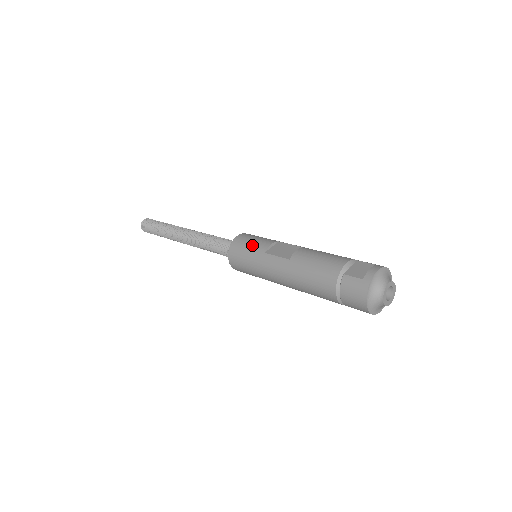
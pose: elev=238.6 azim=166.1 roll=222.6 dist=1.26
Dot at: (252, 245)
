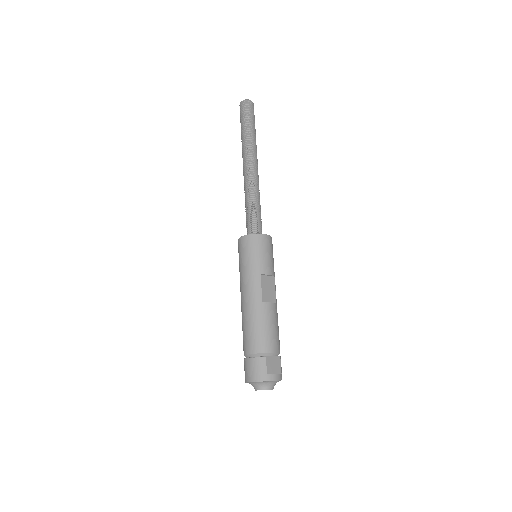
Dot at: (263, 257)
